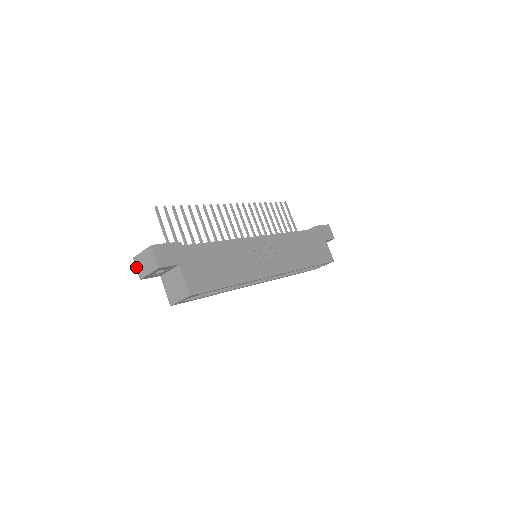
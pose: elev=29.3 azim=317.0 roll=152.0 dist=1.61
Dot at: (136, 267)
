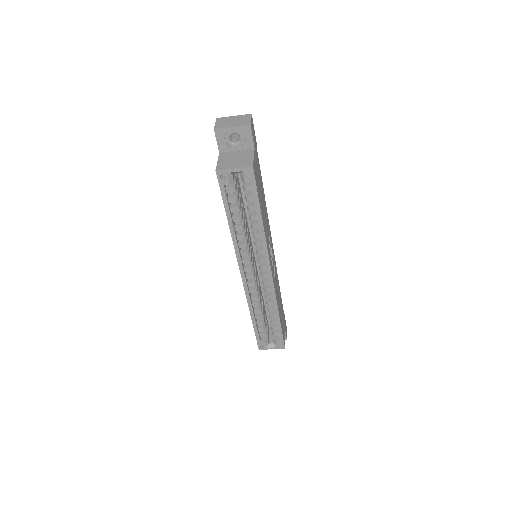
Dot at: (216, 122)
